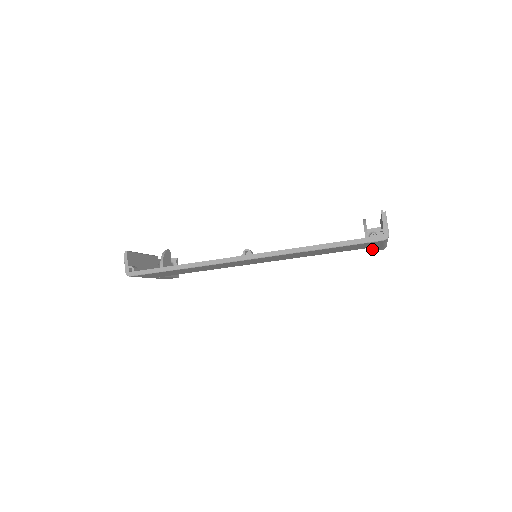
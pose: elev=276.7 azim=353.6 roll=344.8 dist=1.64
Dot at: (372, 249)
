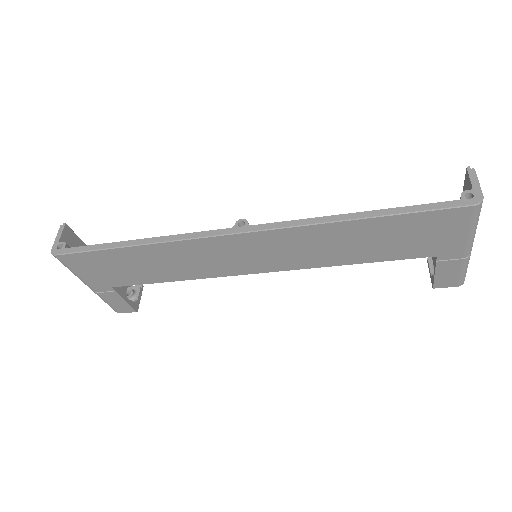
Dot at: (443, 273)
